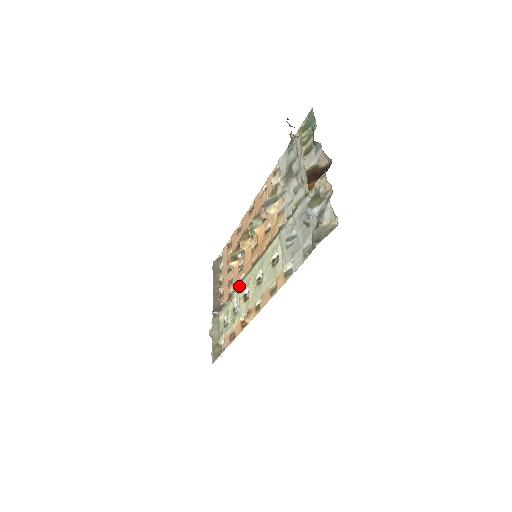
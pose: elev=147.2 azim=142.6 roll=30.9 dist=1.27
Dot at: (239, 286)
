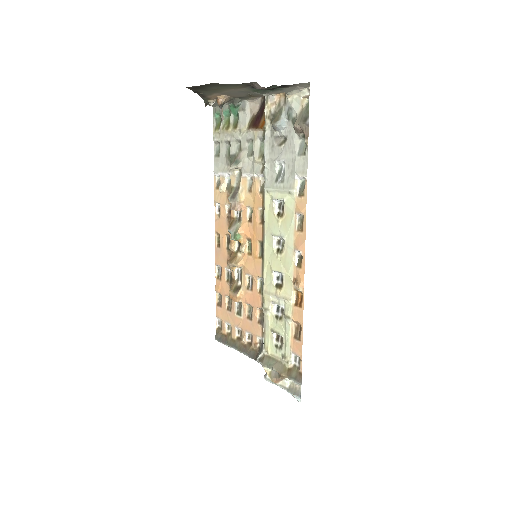
Dot at: (264, 291)
